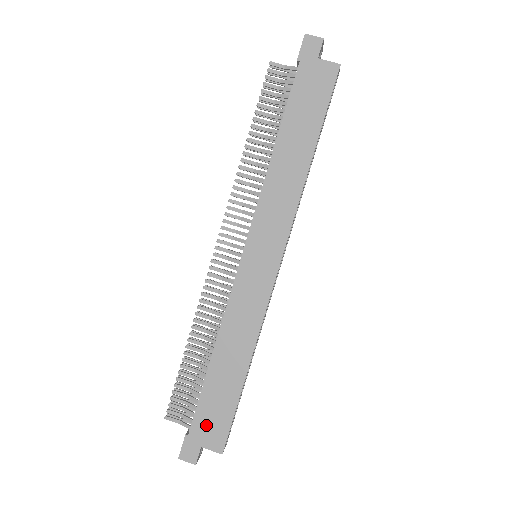
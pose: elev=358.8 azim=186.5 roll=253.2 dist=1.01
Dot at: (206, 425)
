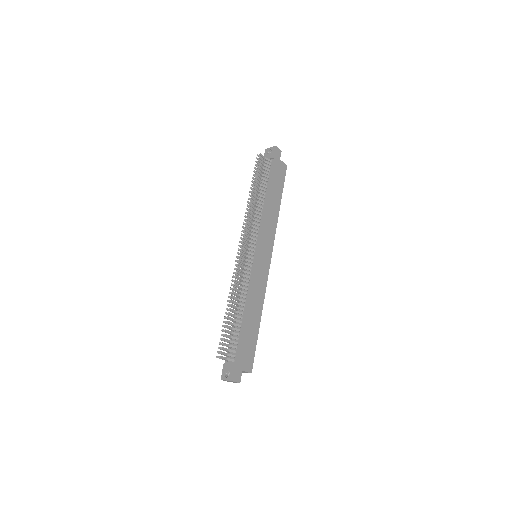
Dot at: (244, 356)
